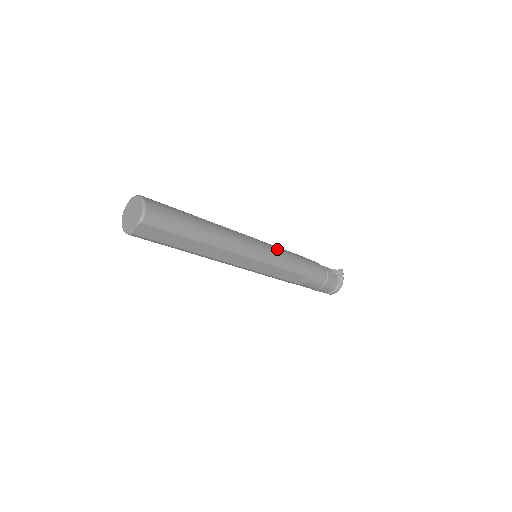
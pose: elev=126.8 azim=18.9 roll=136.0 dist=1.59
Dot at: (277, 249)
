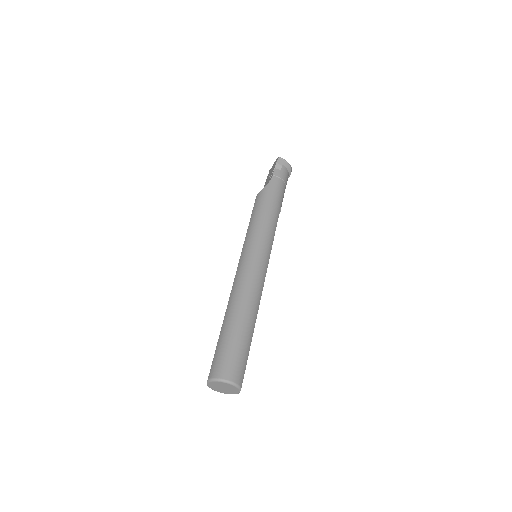
Dot at: (259, 234)
